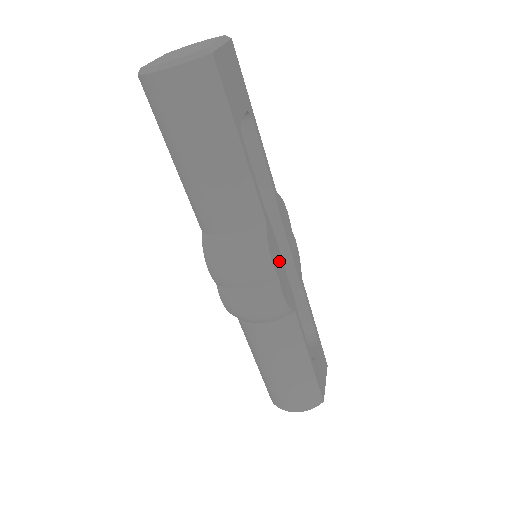
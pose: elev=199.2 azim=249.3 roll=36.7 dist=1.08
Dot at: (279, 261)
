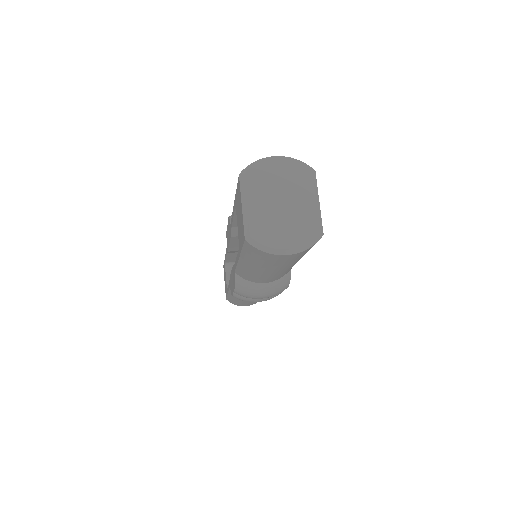
Dot at: occluded
